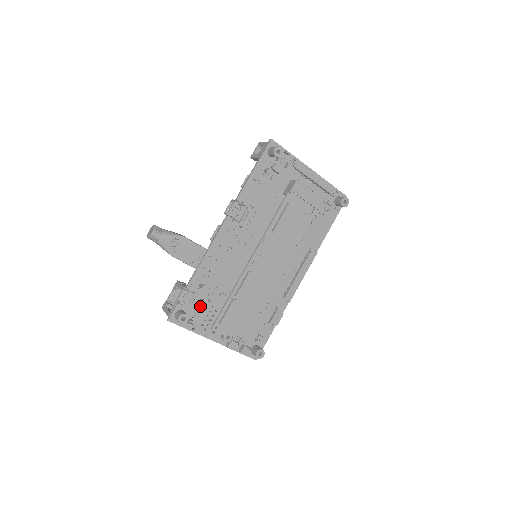
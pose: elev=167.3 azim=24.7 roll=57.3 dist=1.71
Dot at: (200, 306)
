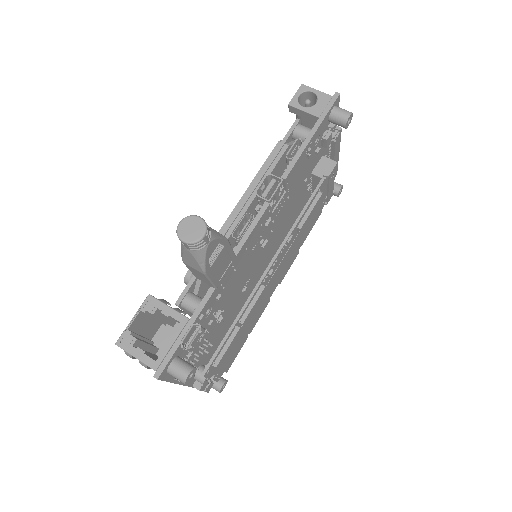
Dot at: occluded
